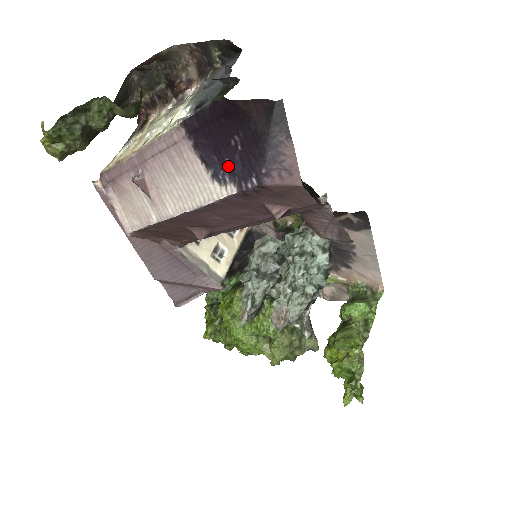
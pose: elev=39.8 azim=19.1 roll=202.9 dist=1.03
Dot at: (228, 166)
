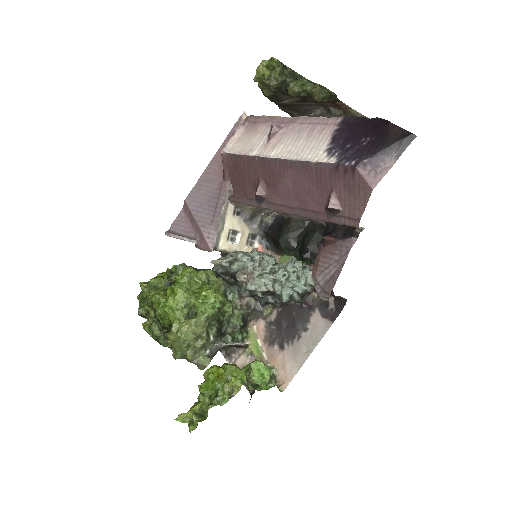
Dot at: (346, 148)
